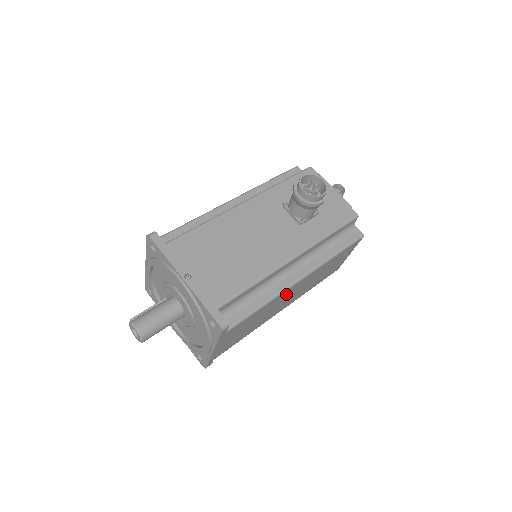
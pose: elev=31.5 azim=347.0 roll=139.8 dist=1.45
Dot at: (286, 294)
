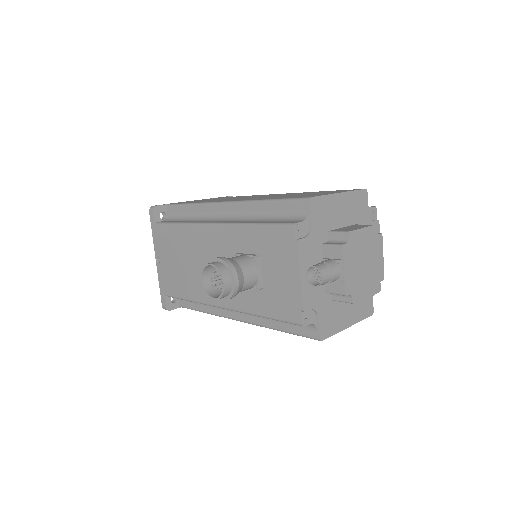
Dot at: occluded
